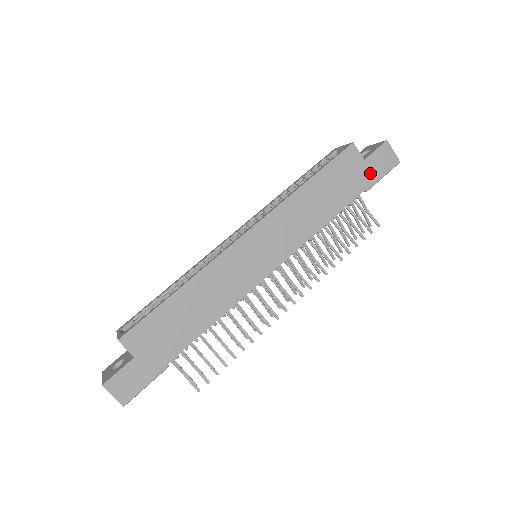
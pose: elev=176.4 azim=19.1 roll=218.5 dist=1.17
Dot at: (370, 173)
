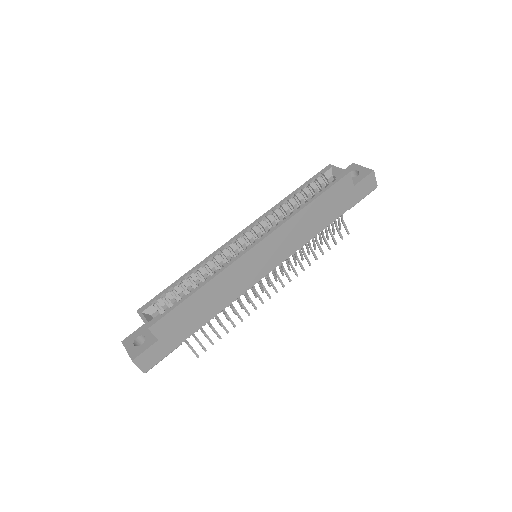
Dot at: (355, 196)
